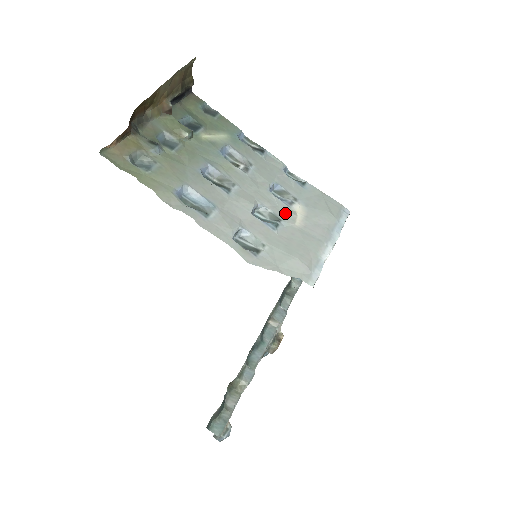
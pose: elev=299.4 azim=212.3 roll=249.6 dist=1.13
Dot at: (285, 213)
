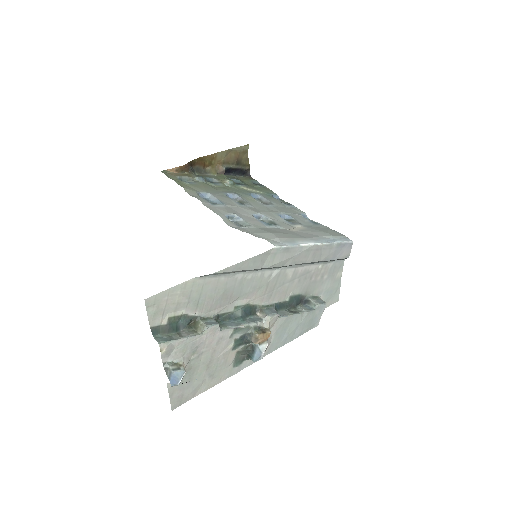
Dot at: (284, 224)
